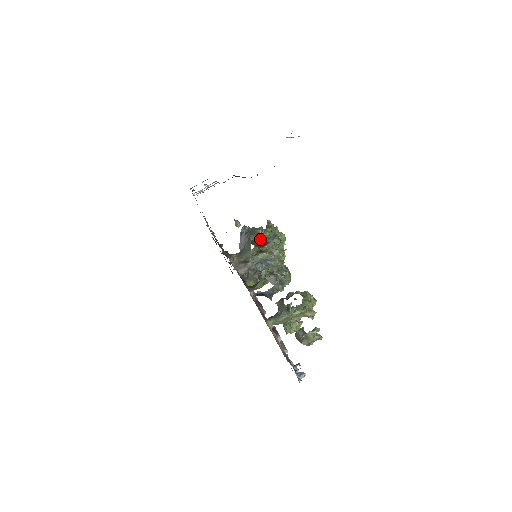
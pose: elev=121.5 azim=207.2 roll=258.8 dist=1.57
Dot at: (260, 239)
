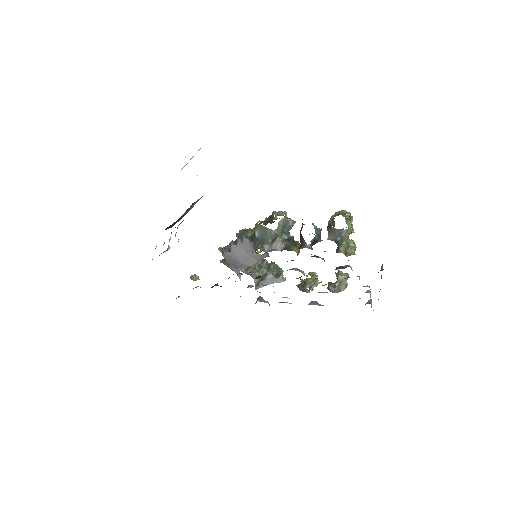
Dot at: occluded
